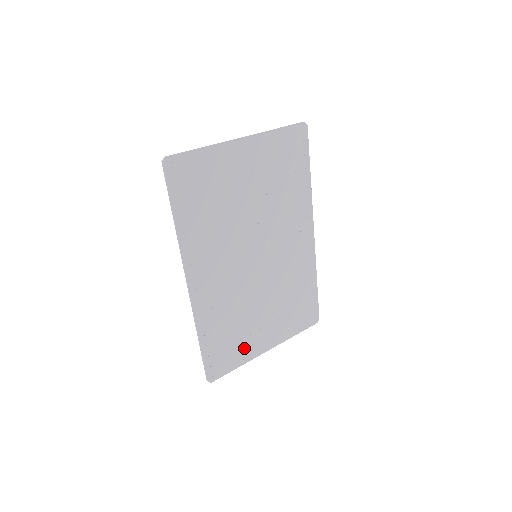
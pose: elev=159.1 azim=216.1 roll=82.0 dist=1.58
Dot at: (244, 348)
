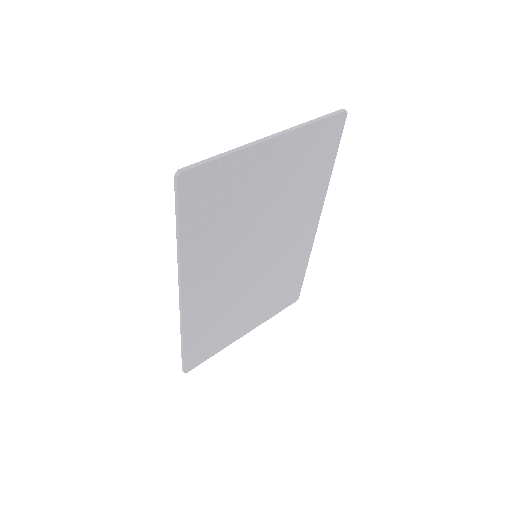
Dot at: (224, 338)
